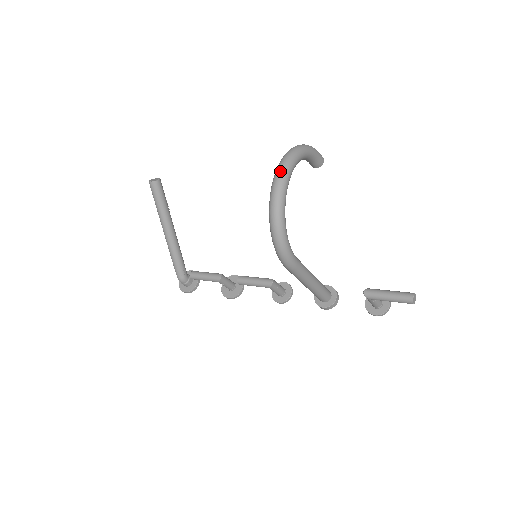
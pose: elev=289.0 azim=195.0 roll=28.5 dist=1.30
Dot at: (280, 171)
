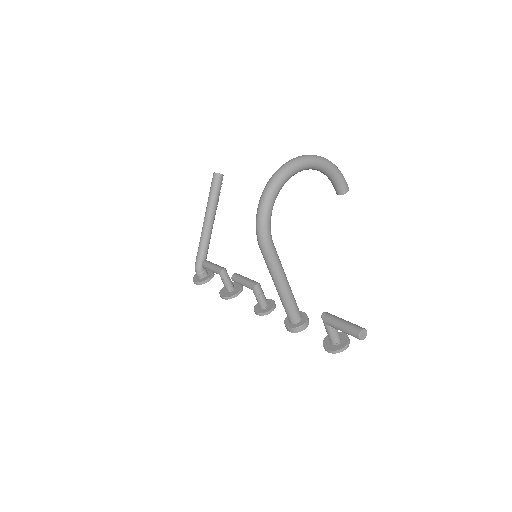
Dot at: (292, 160)
